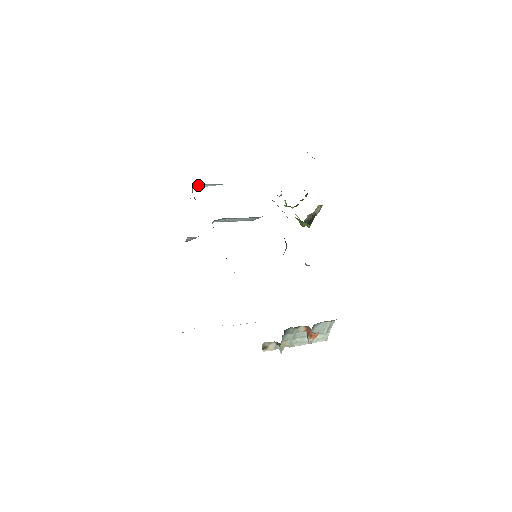
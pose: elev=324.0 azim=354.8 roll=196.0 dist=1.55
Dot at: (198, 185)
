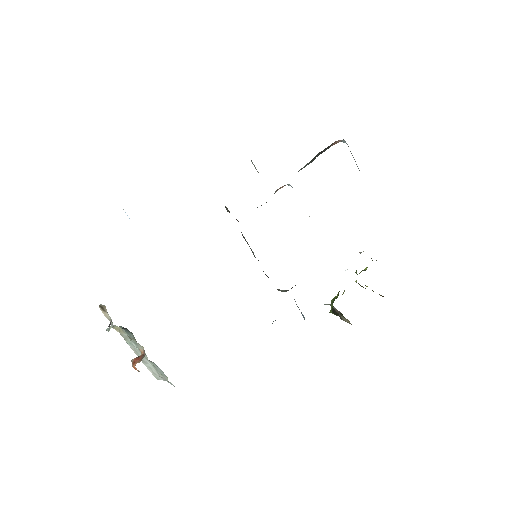
Dot at: occluded
